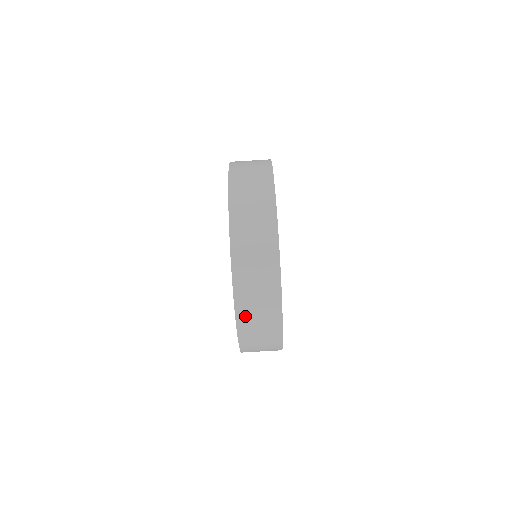
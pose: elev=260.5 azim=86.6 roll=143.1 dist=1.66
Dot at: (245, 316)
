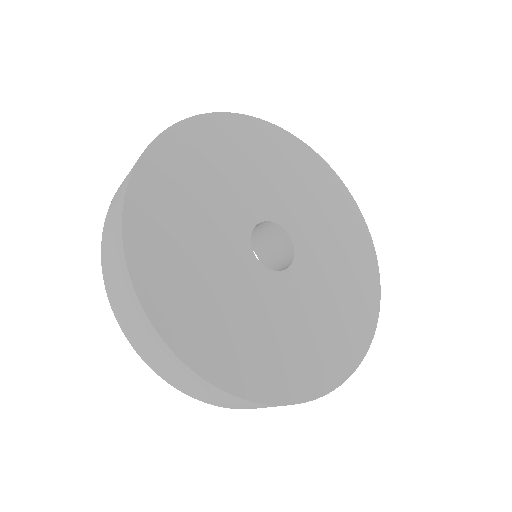
Dot at: occluded
